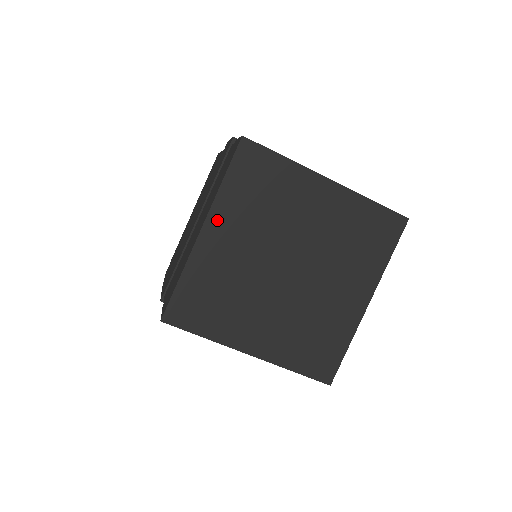
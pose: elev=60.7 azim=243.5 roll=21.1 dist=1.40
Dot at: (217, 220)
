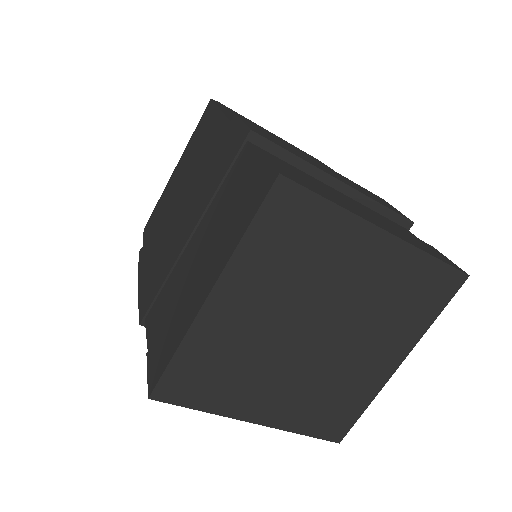
Dot at: (231, 284)
